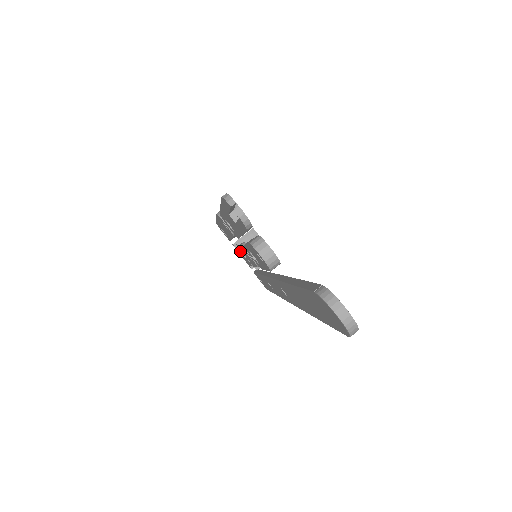
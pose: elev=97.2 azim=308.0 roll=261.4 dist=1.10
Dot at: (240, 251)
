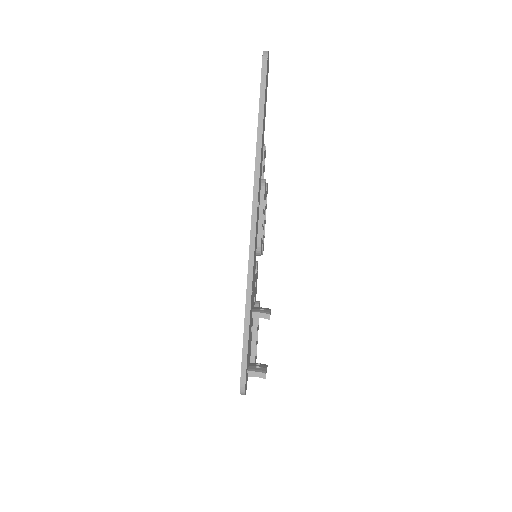
Dot at: occluded
